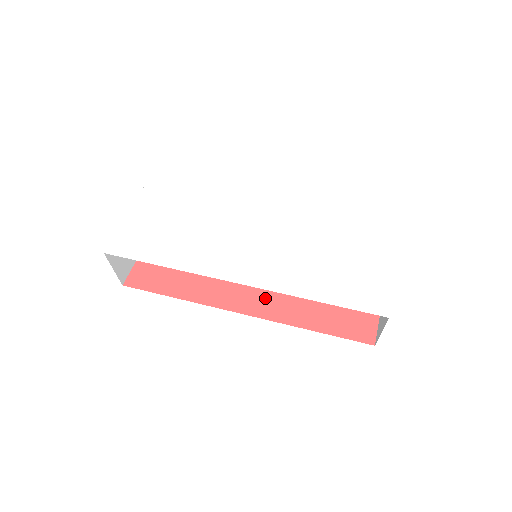
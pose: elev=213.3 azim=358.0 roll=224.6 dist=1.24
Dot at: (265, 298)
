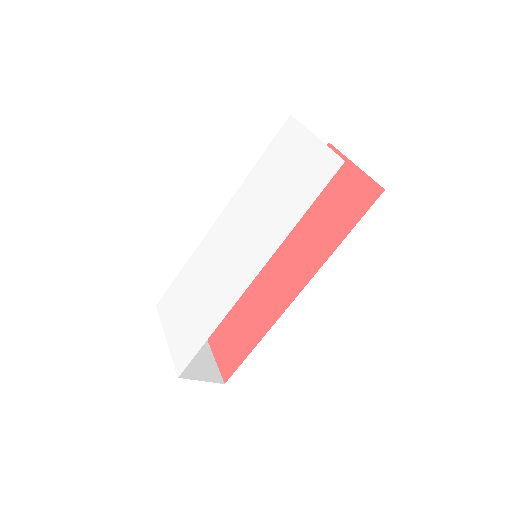
Dot at: (297, 269)
